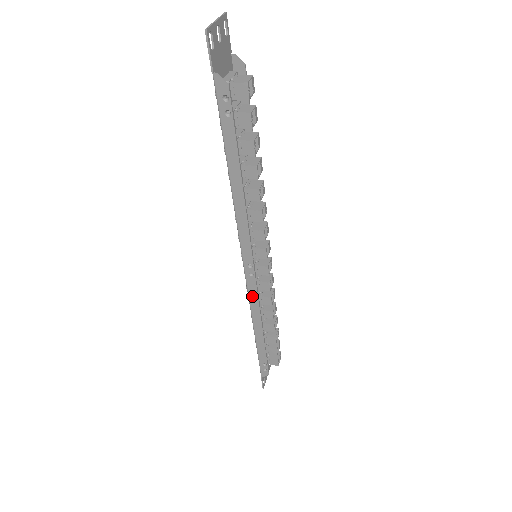
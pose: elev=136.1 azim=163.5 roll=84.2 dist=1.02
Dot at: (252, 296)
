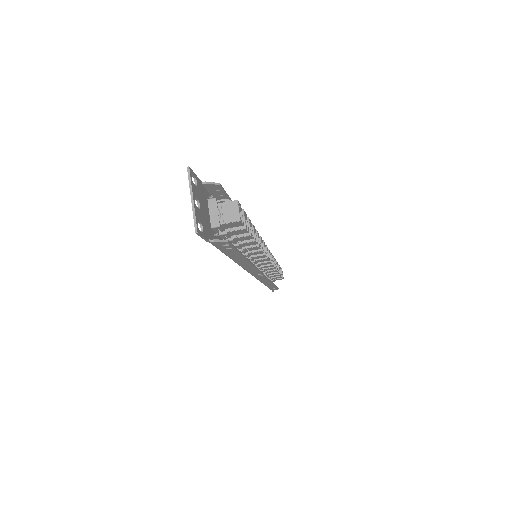
Dot at: (262, 279)
